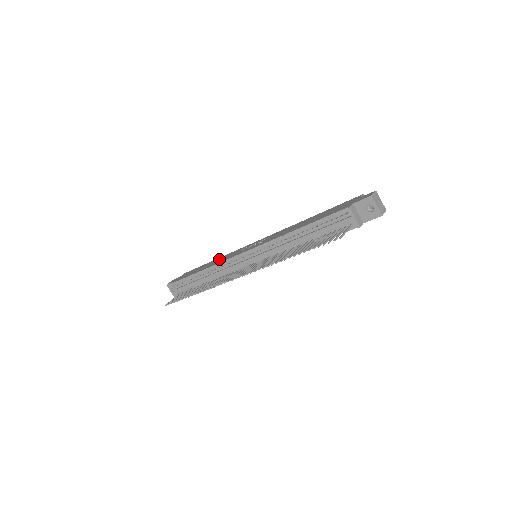
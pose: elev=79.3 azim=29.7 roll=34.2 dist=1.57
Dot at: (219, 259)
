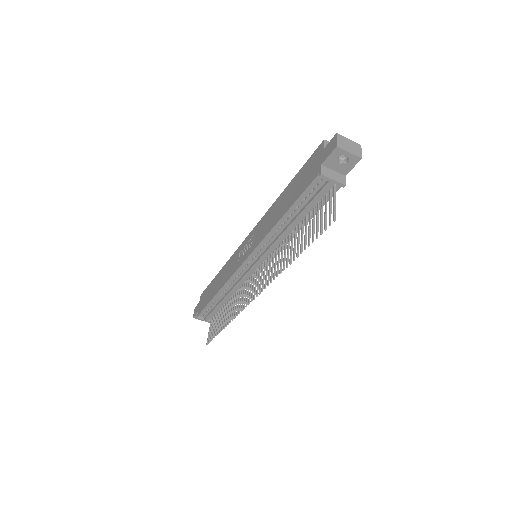
Dot at: (223, 273)
